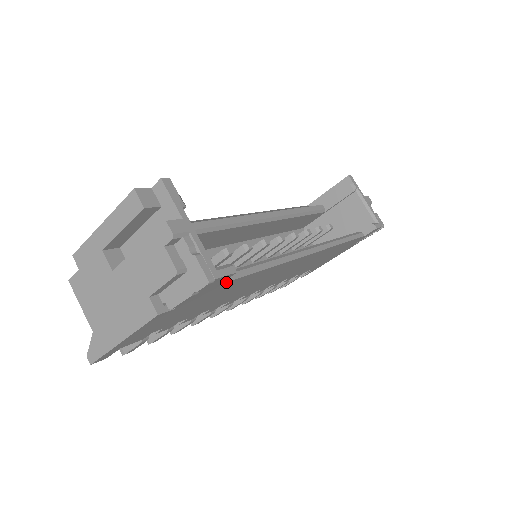
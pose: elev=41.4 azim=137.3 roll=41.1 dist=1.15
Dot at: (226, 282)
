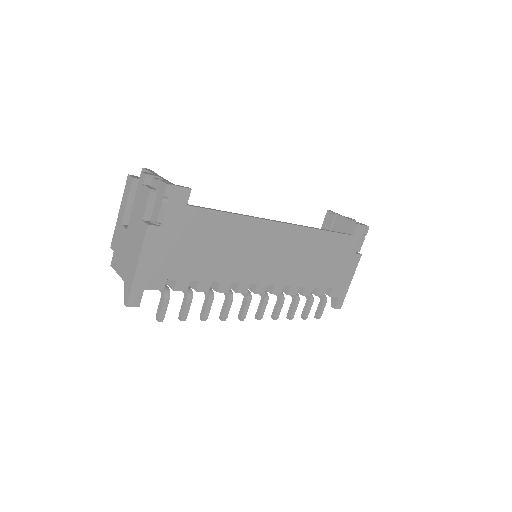
Dot at: (193, 207)
